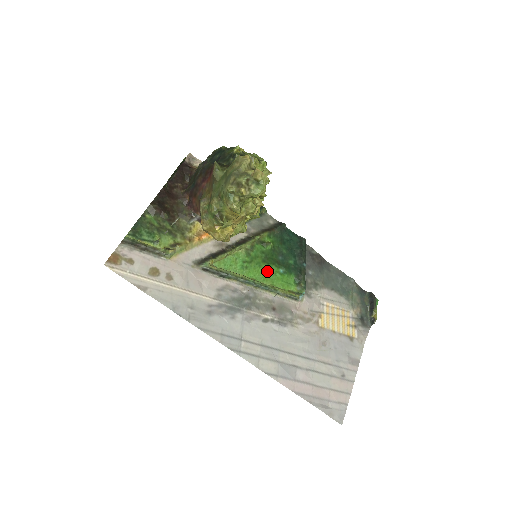
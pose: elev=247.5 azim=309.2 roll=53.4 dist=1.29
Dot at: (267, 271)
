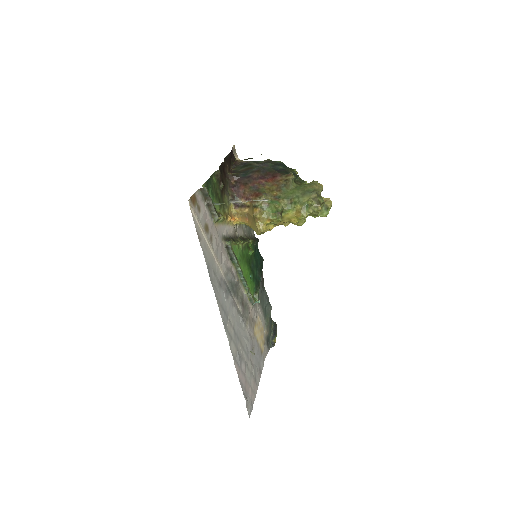
Dot at: (247, 271)
